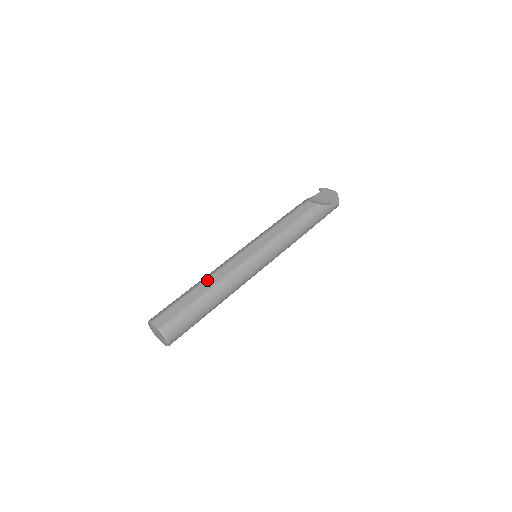
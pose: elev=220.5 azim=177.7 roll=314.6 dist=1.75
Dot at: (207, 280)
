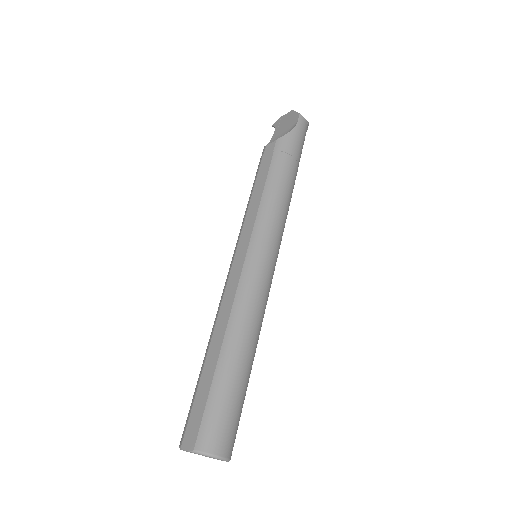
Dot at: (213, 334)
